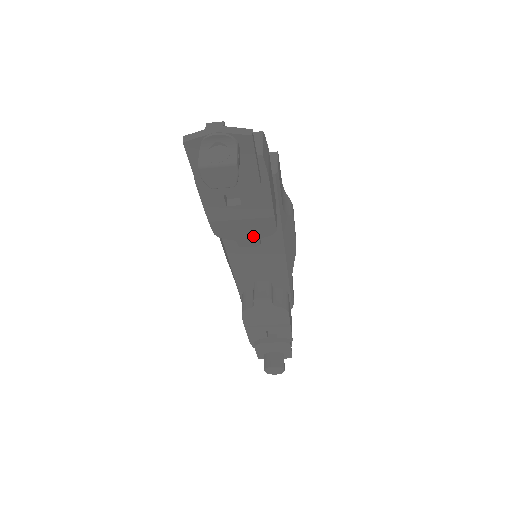
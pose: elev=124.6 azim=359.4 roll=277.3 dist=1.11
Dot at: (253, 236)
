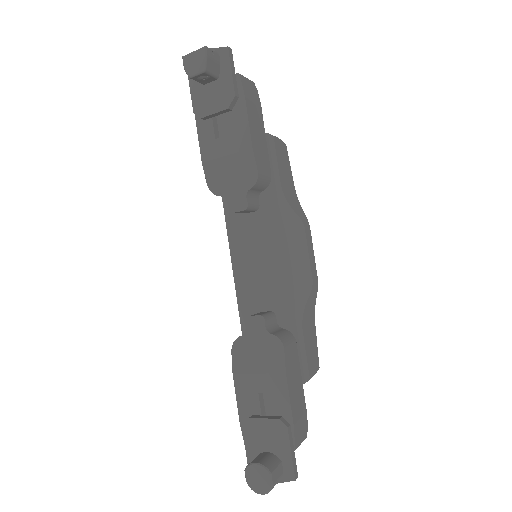
Dot at: (240, 188)
